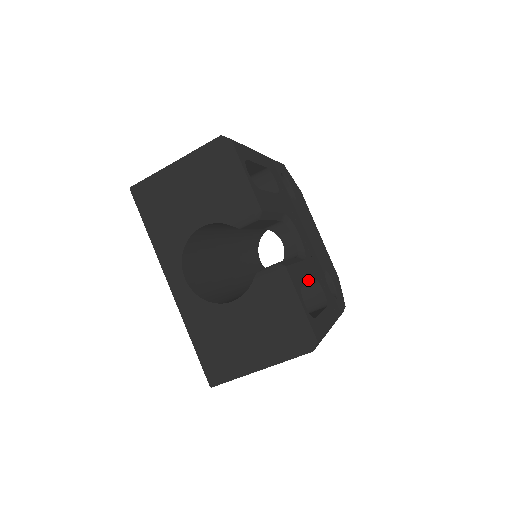
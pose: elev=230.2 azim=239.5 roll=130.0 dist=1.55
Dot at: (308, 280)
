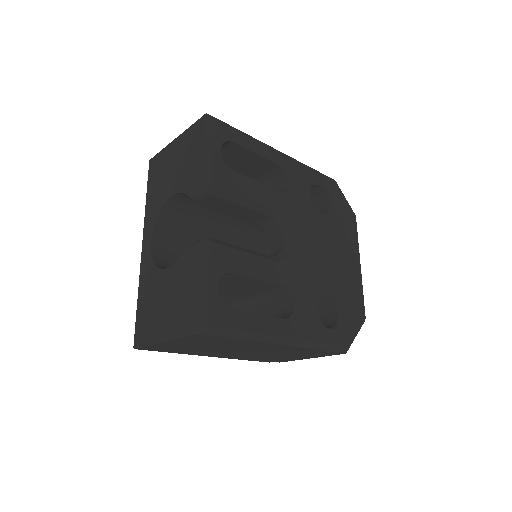
Dot at: (260, 277)
